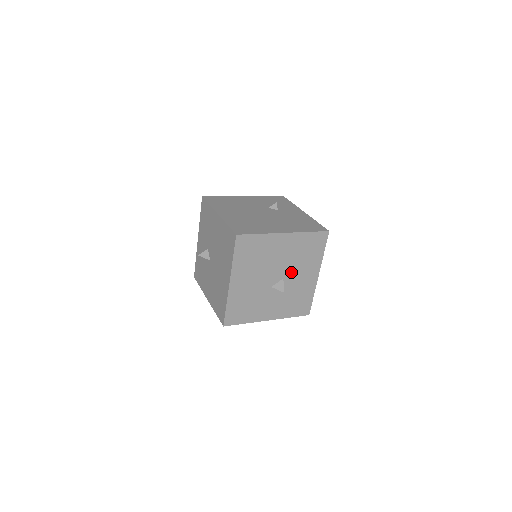
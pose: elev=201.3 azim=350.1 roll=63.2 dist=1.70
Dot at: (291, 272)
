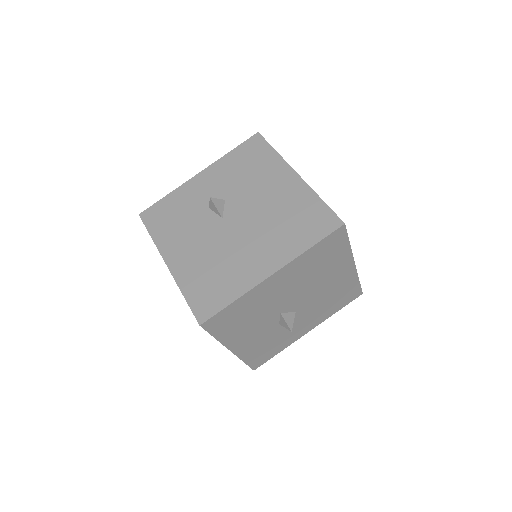
Dot at: (306, 310)
